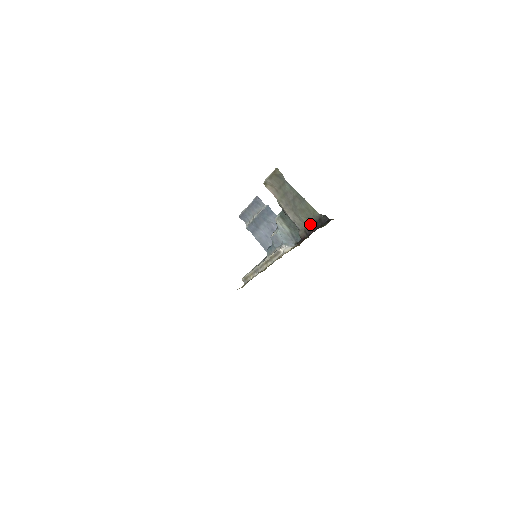
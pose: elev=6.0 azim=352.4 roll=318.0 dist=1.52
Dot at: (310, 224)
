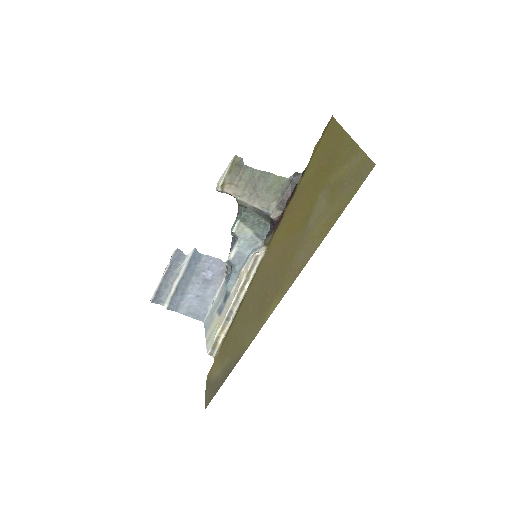
Dot at: (282, 196)
